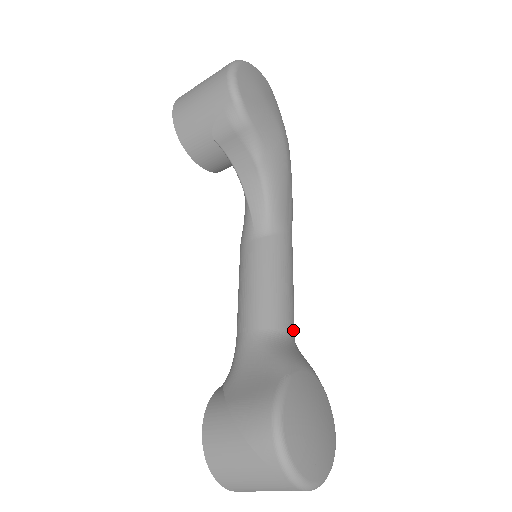
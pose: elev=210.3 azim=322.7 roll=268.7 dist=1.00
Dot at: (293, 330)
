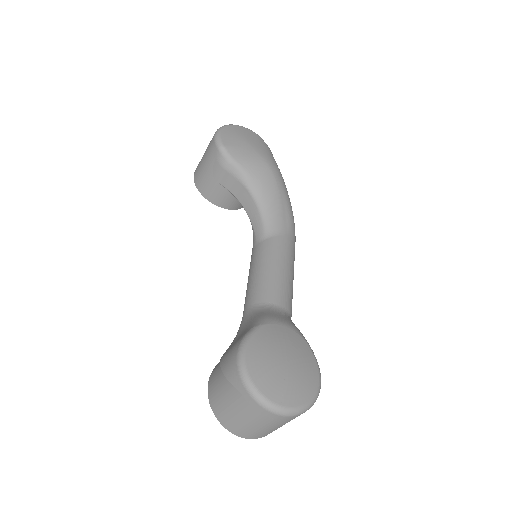
Dot at: (285, 304)
